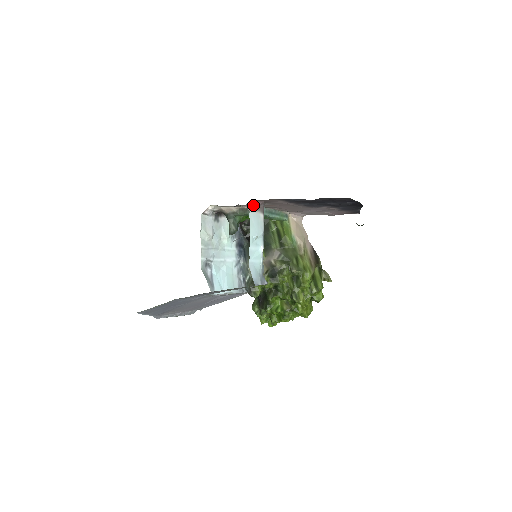
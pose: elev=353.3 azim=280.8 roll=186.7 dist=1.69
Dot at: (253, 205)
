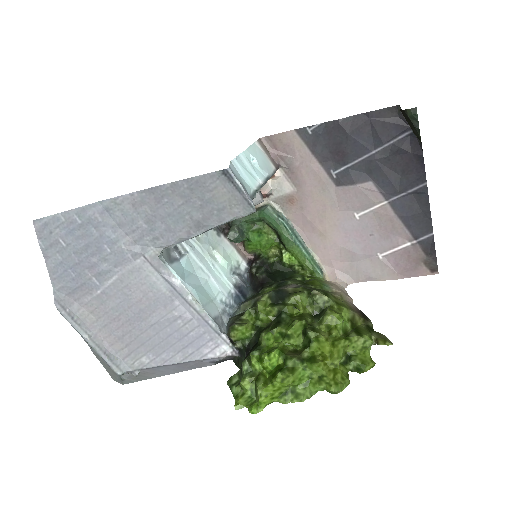
Dot at: (263, 146)
